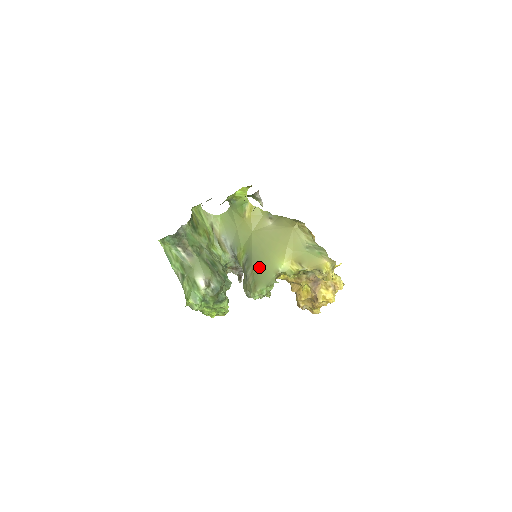
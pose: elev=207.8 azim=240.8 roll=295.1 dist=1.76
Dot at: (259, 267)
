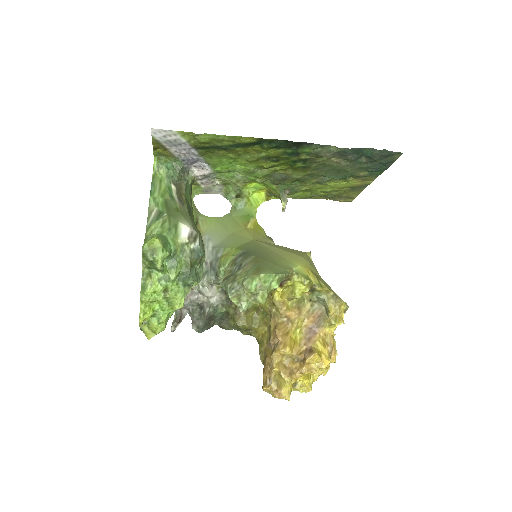
Dot at: (265, 259)
